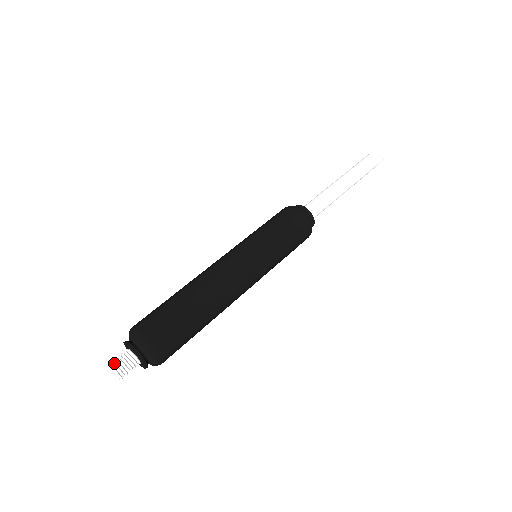
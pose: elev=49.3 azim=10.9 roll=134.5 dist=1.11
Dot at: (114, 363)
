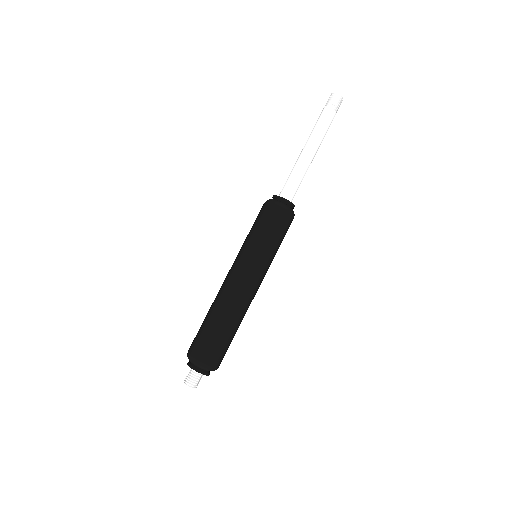
Dot at: (190, 383)
